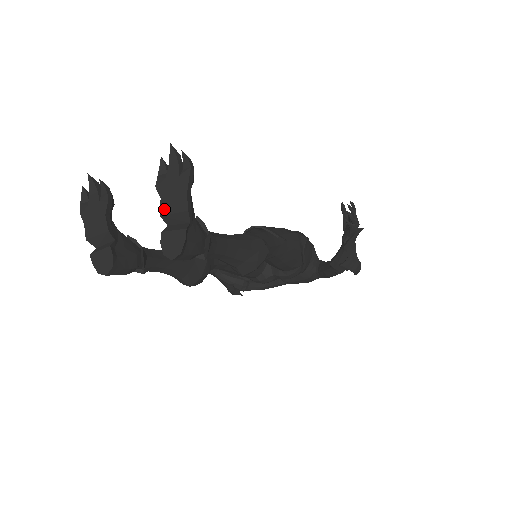
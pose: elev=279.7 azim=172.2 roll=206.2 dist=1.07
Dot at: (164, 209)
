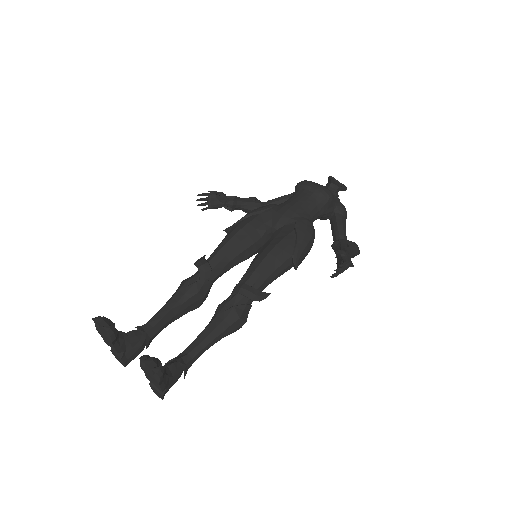
Dot at: (148, 378)
